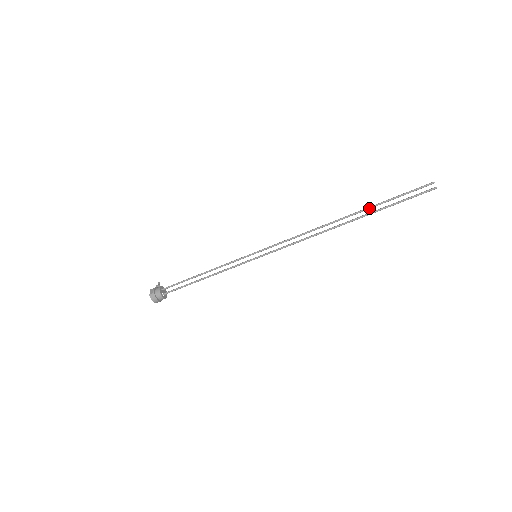
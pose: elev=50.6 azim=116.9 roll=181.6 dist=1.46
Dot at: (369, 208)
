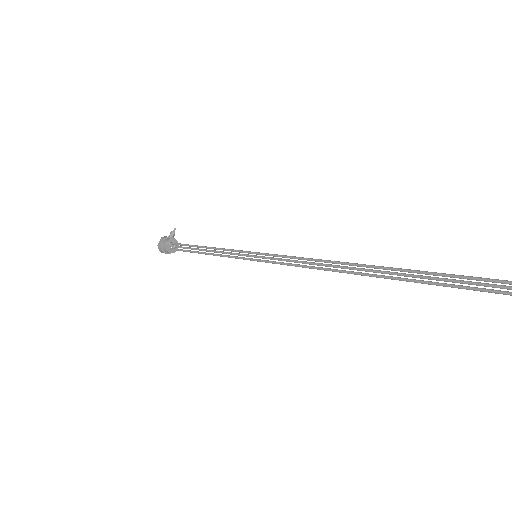
Dot at: (402, 271)
